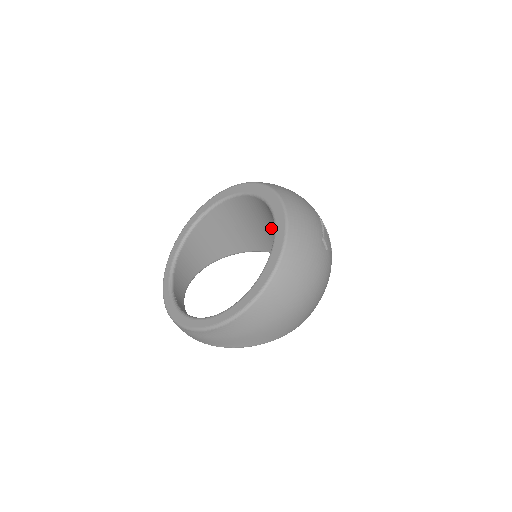
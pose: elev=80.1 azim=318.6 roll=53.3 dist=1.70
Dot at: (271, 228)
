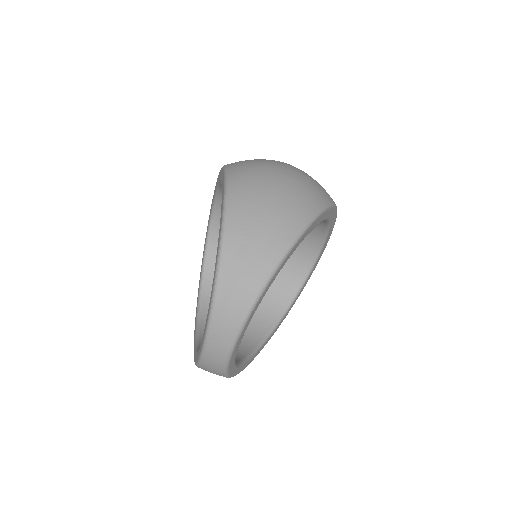
Dot at: occluded
